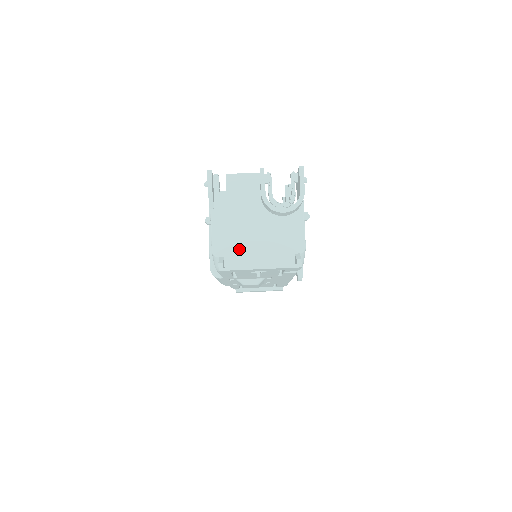
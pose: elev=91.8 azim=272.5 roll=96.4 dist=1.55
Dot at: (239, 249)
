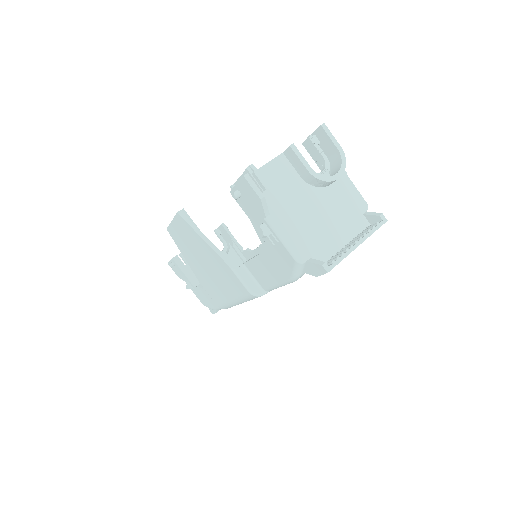
Dot at: (318, 241)
